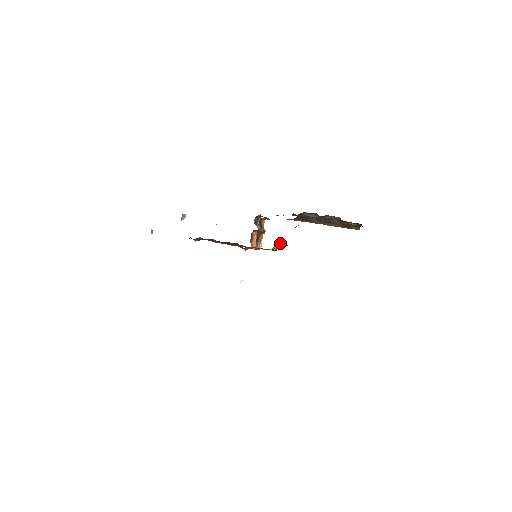
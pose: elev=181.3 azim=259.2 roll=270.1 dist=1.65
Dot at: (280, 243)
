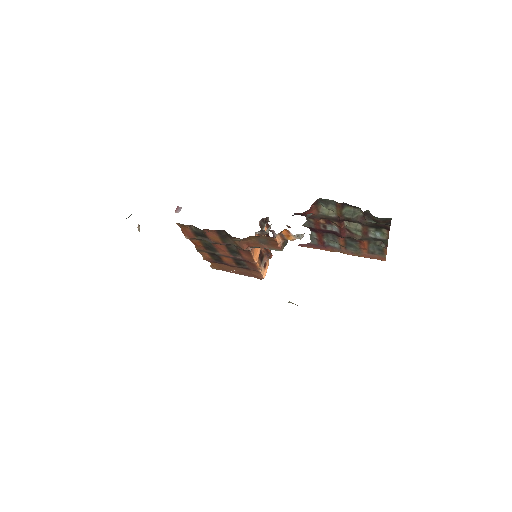
Dot at: (287, 233)
